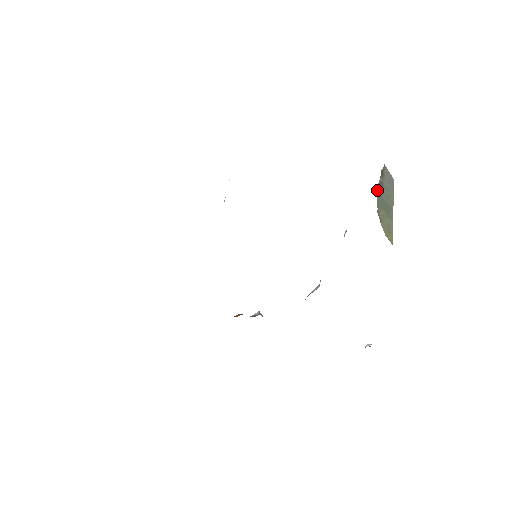
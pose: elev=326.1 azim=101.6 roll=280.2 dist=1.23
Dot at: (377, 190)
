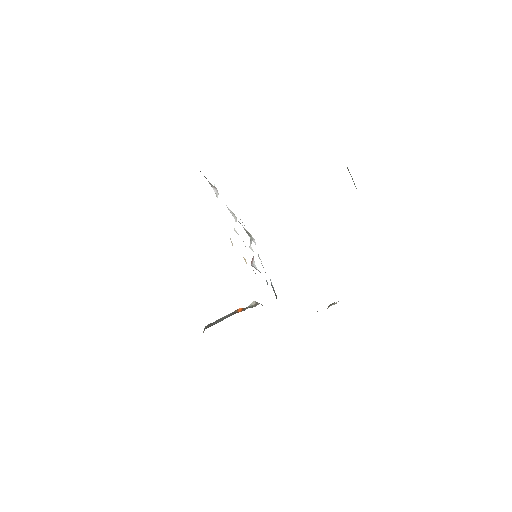
Dot at: (356, 188)
